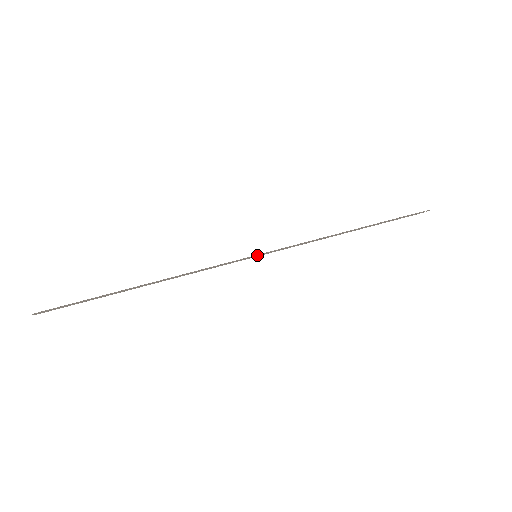
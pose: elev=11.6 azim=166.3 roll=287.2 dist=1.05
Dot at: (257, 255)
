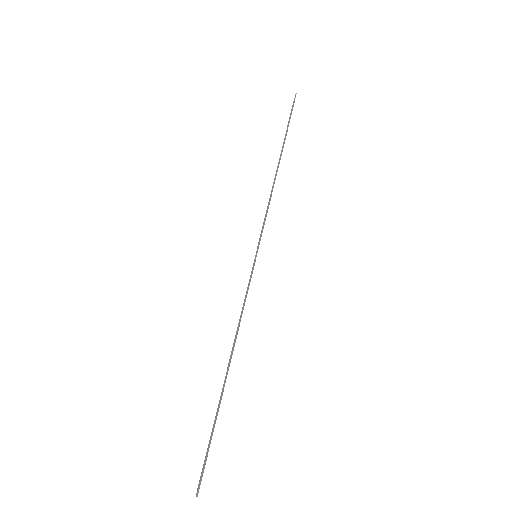
Dot at: (256, 255)
